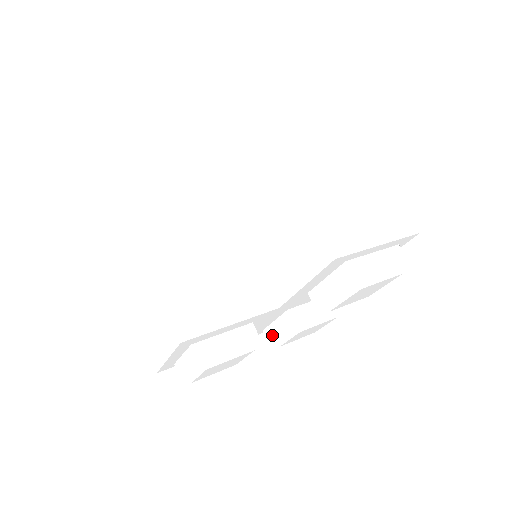
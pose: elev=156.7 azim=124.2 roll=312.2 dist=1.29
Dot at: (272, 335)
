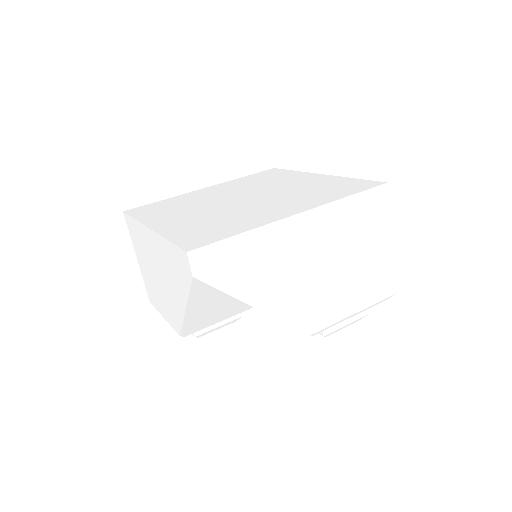
Dot at: occluded
